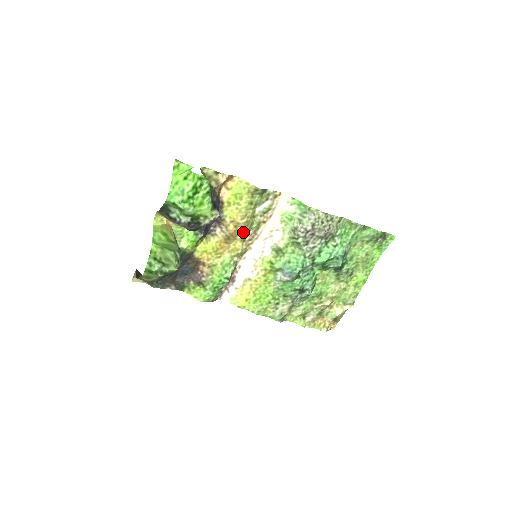
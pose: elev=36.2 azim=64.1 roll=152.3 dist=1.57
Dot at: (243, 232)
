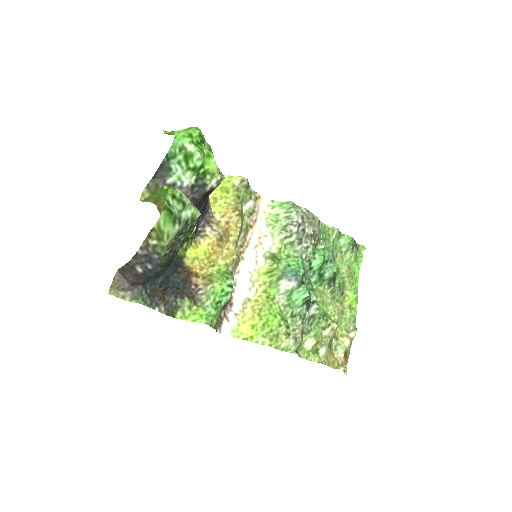
Dot at: (236, 230)
